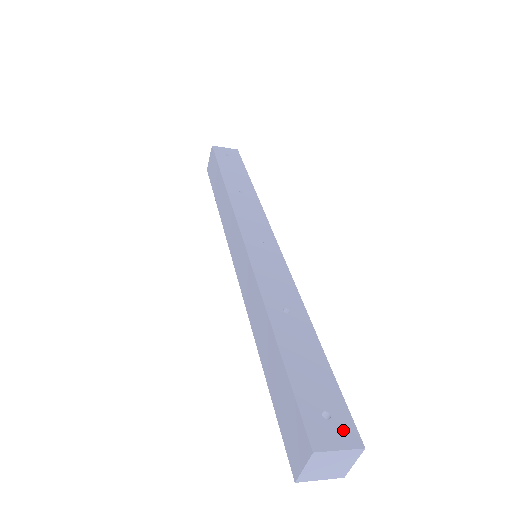
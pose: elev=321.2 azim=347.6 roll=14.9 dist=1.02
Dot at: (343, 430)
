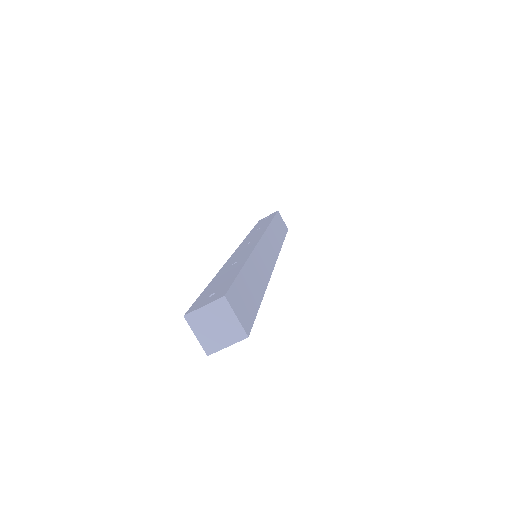
Dot at: (216, 296)
